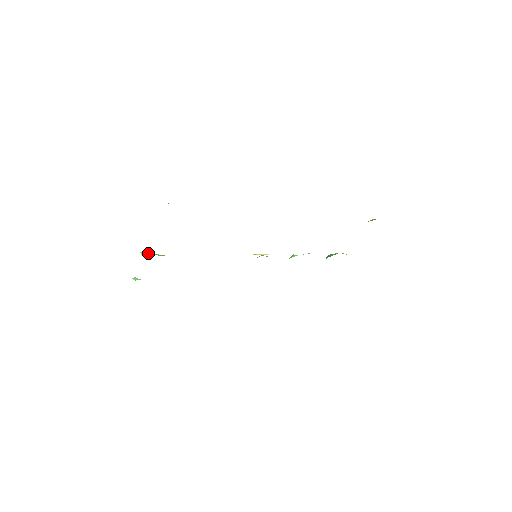
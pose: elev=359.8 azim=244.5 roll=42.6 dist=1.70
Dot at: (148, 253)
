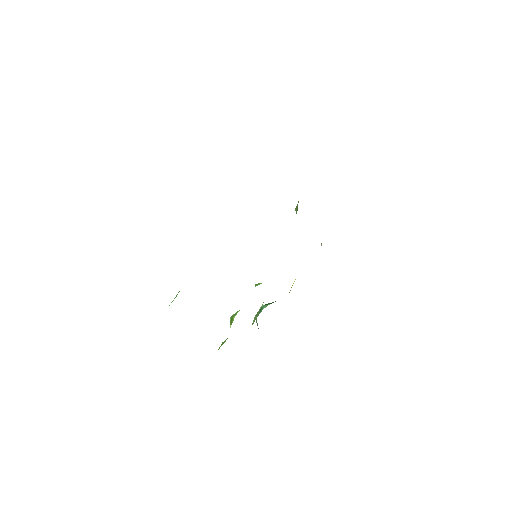
Dot at: occluded
